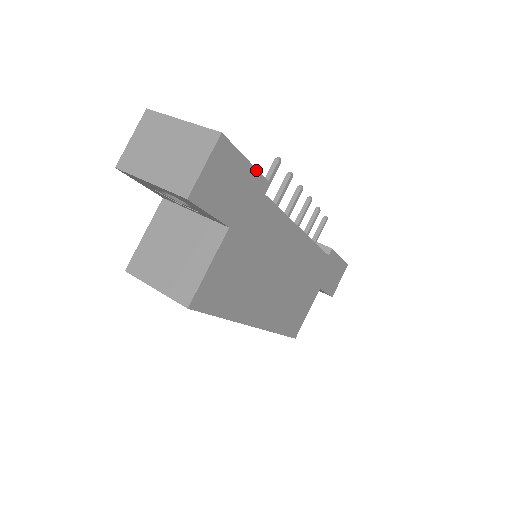
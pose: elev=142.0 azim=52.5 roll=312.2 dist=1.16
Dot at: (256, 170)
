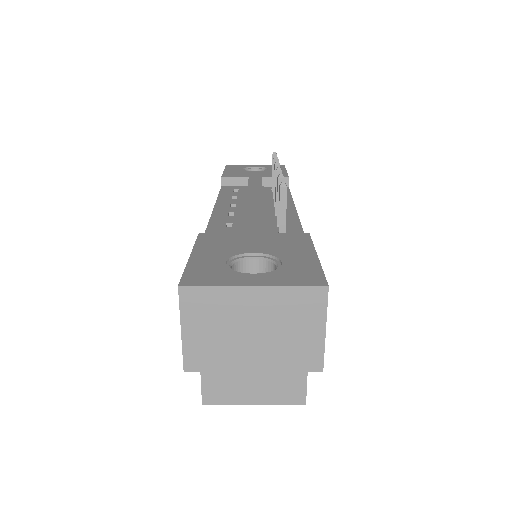
Dot at: (314, 248)
